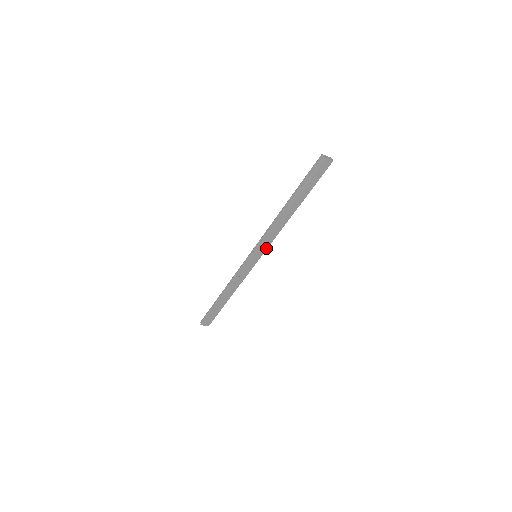
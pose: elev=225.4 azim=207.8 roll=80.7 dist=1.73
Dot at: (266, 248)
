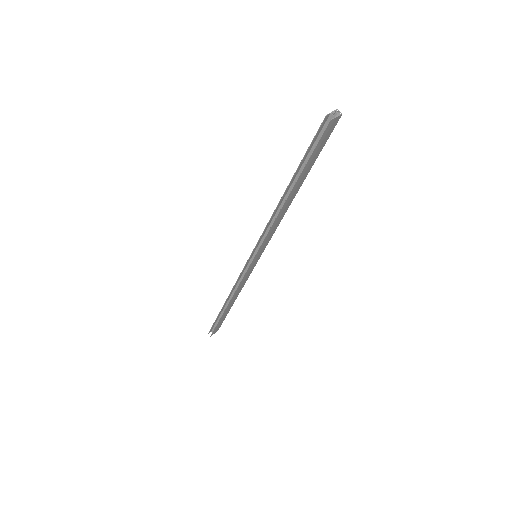
Dot at: (267, 243)
